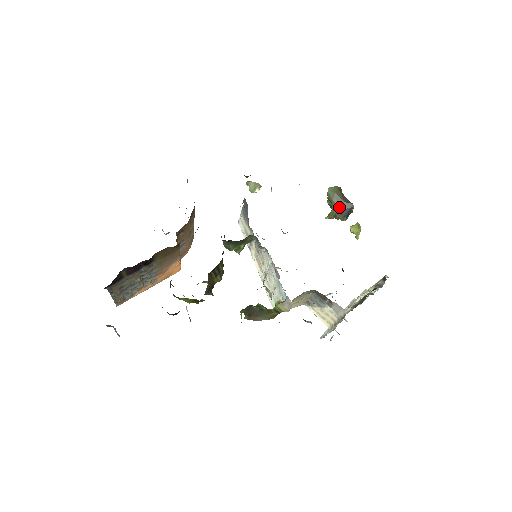
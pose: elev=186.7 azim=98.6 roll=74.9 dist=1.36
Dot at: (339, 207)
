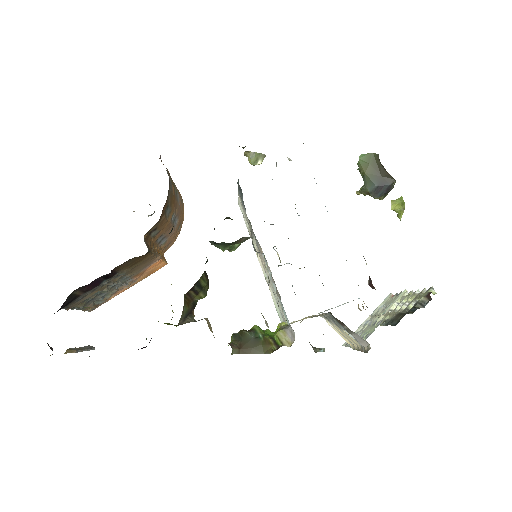
Dot at: (374, 183)
